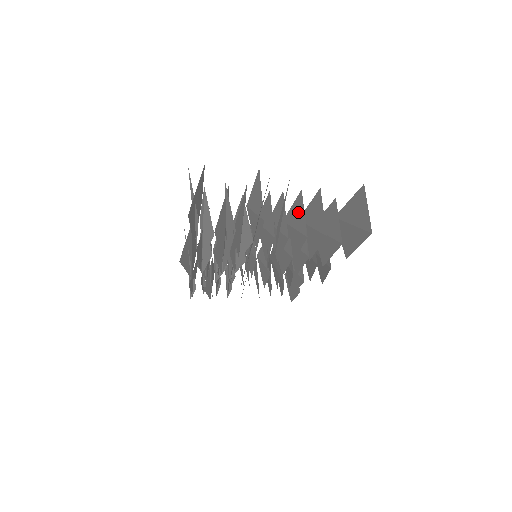
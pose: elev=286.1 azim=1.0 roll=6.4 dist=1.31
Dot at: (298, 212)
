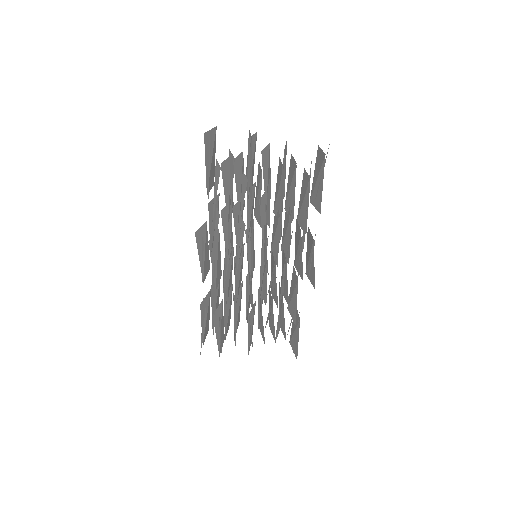
Dot at: (279, 174)
